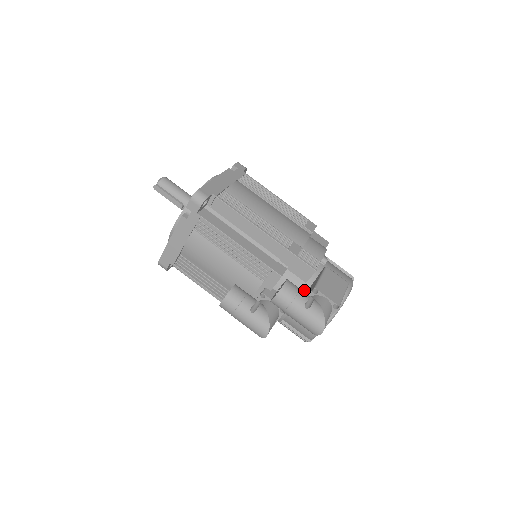
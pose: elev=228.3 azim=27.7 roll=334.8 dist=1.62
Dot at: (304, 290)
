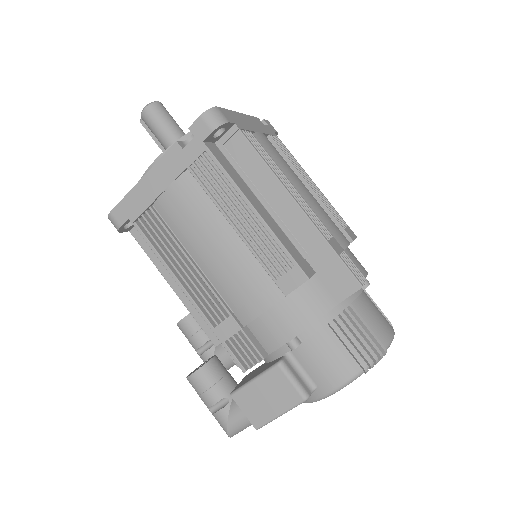
Dot at: occluded
